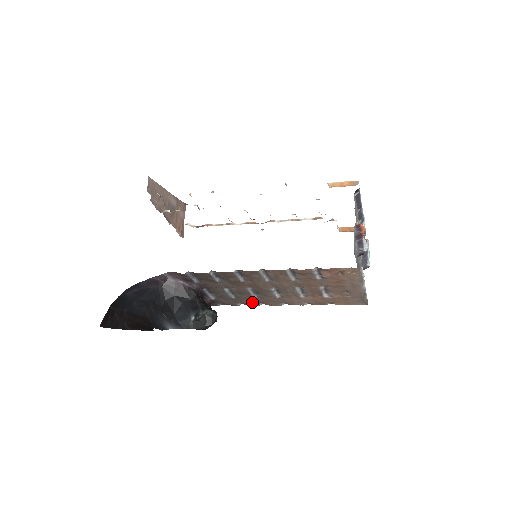
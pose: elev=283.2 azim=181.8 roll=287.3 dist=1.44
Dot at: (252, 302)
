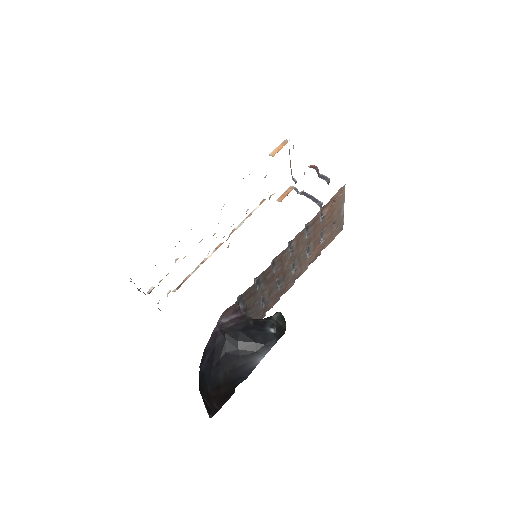
Dot at: (275, 300)
